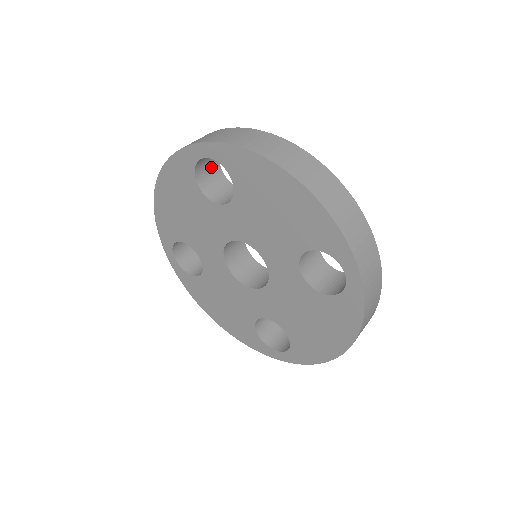
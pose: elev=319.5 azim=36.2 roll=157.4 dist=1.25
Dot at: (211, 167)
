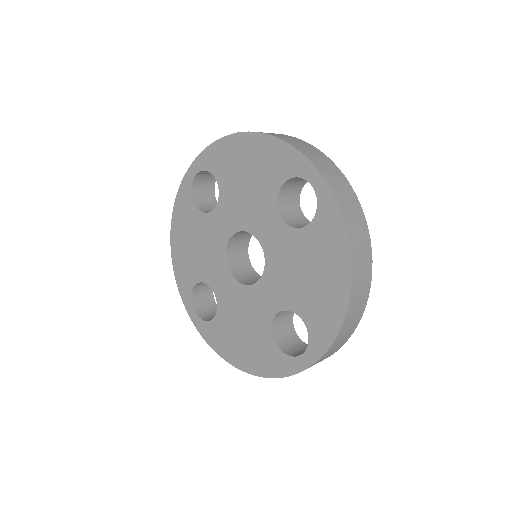
Dot at: (208, 200)
